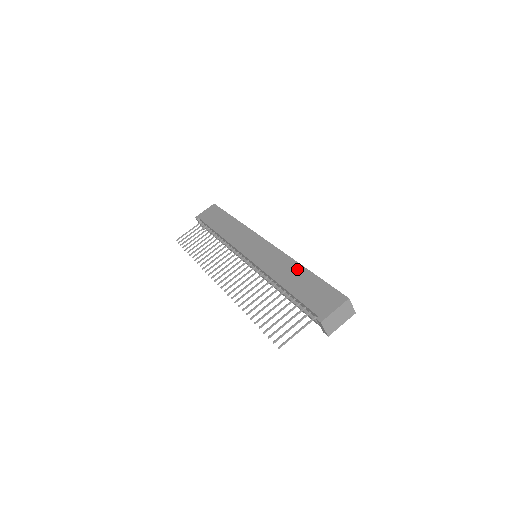
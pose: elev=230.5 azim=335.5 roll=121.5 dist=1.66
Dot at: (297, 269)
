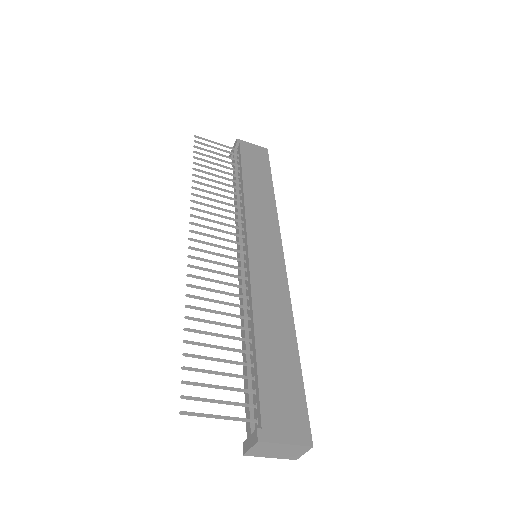
Dot at: (287, 332)
